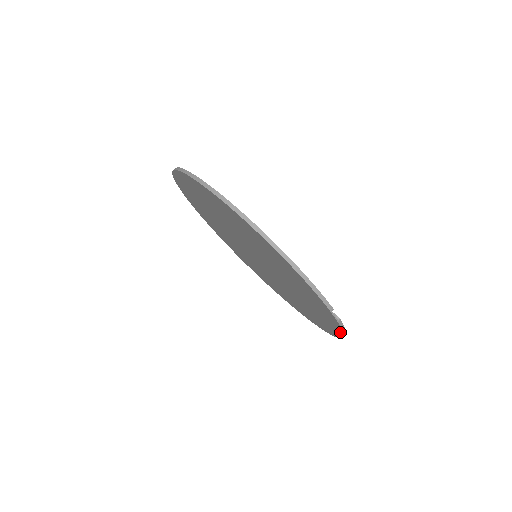
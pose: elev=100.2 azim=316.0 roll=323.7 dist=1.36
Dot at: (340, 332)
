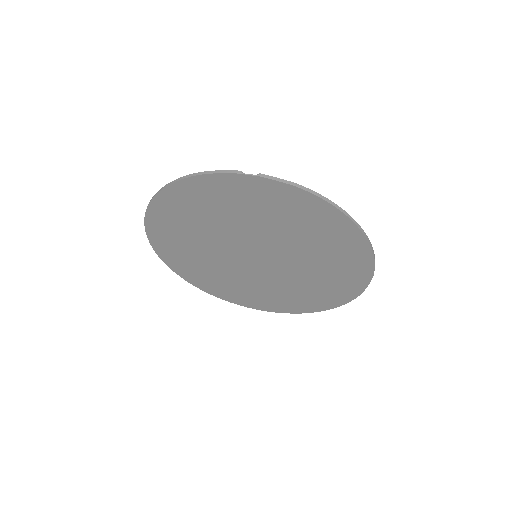
Dot at: (302, 194)
